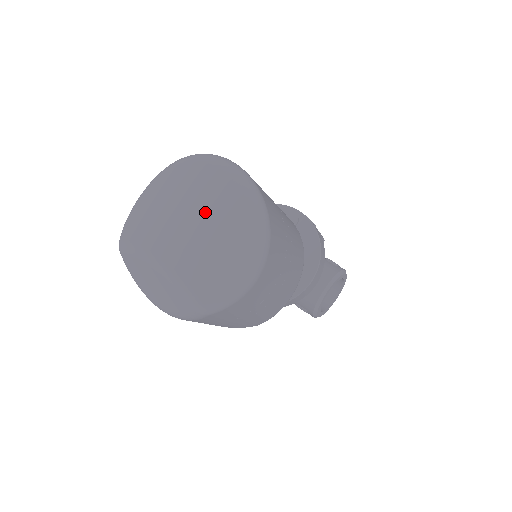
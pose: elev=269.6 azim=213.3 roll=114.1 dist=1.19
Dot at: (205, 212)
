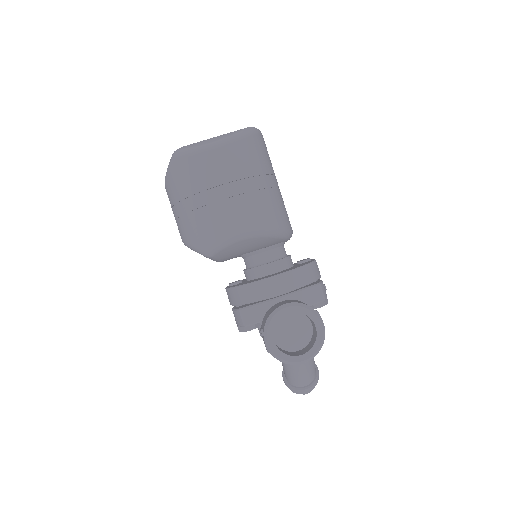
Dot at: occluded
